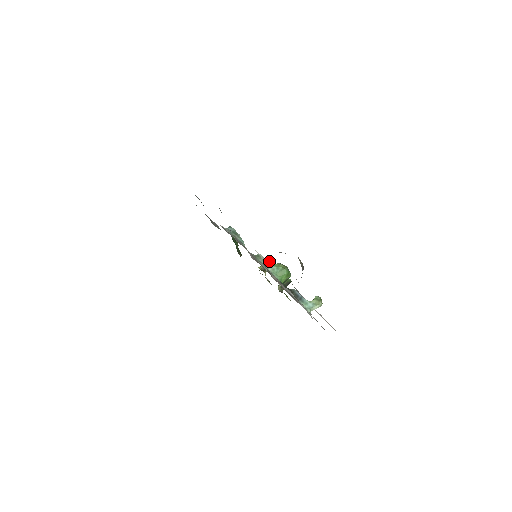
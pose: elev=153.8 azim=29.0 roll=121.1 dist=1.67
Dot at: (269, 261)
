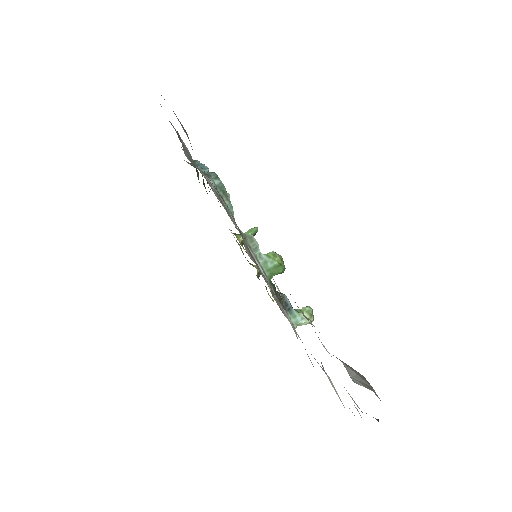
Dot at: (255, 232)
